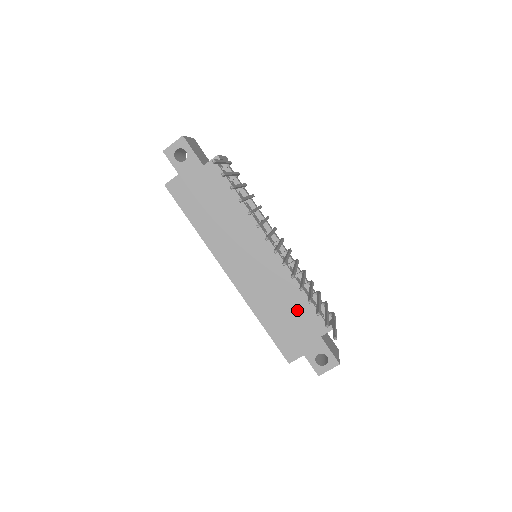
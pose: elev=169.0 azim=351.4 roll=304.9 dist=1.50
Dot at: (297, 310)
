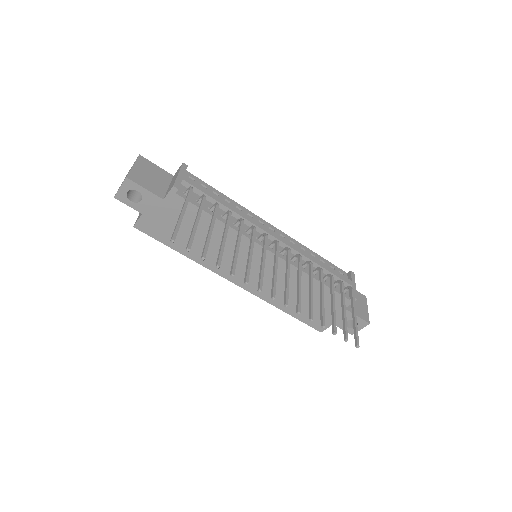
Dot at: (314, 295)
